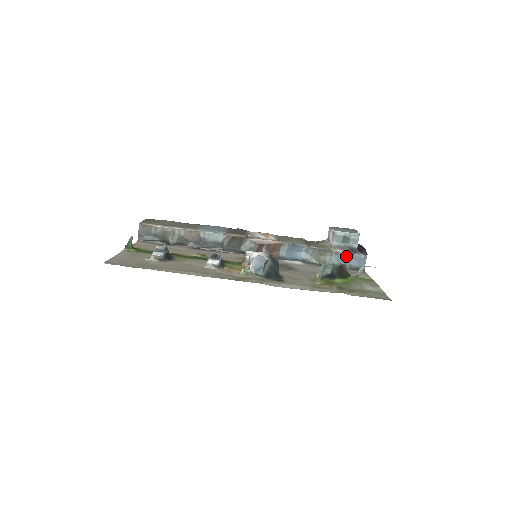
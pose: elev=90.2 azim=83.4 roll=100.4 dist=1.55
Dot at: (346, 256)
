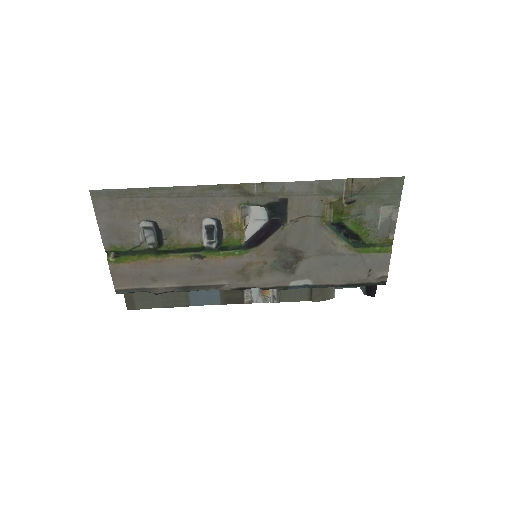
Dot at: occluded
